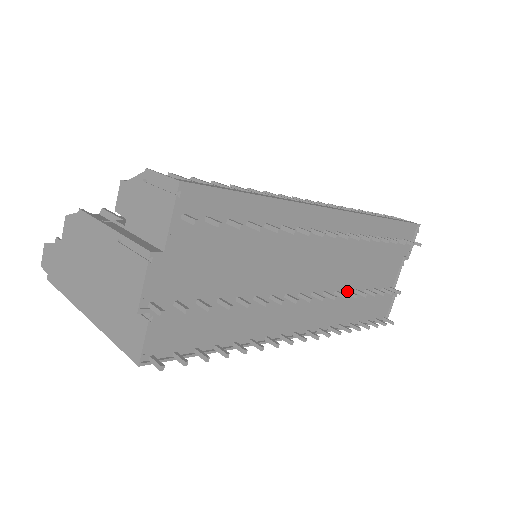
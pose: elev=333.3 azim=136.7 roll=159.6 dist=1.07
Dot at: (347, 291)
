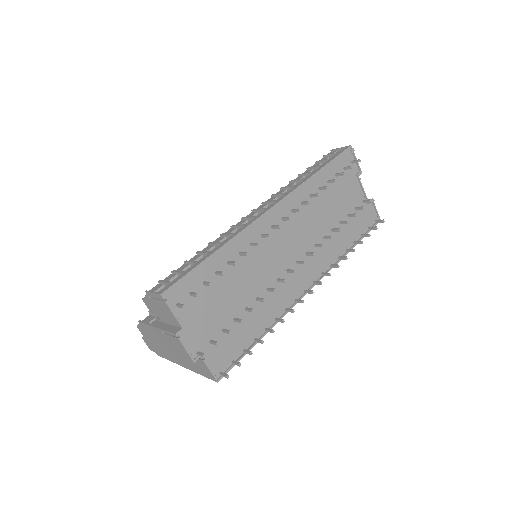
Dot at: (324, 238)
